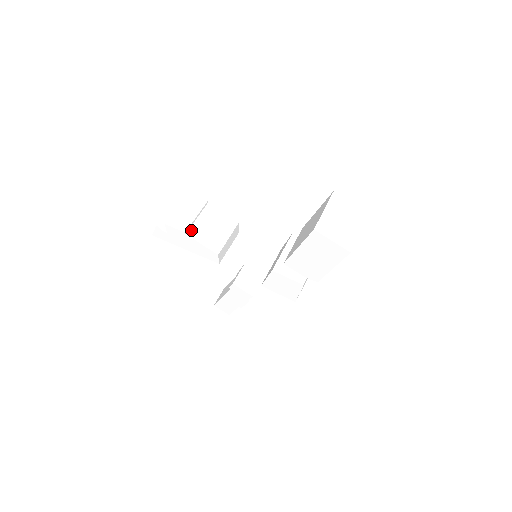
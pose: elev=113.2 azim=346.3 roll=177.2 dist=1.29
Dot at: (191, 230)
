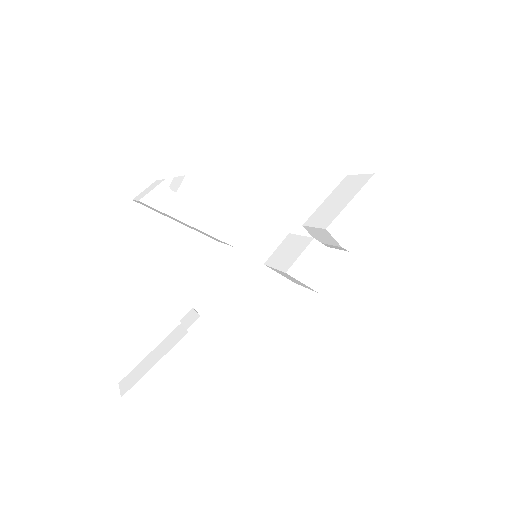
Dot at: (211, 194)
